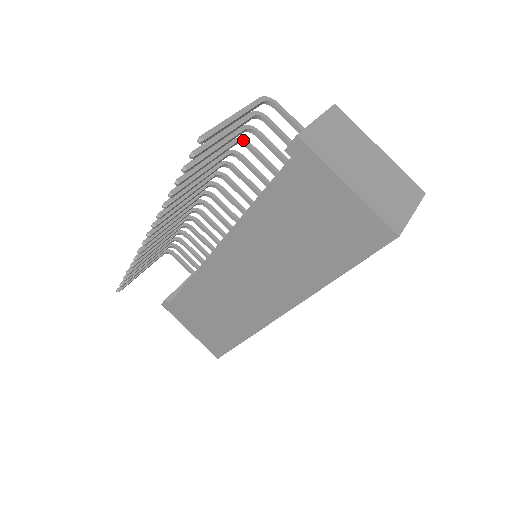
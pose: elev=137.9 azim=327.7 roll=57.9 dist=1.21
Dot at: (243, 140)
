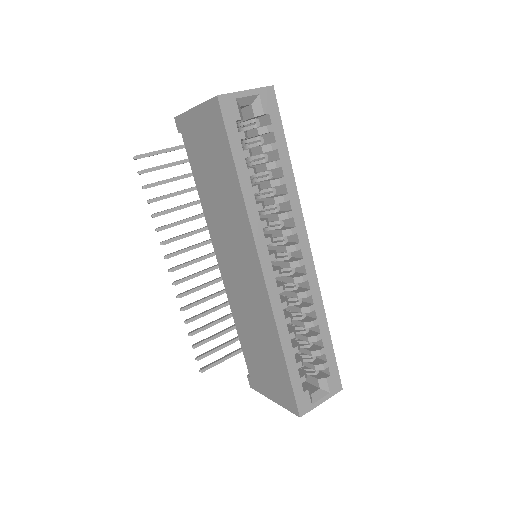
Dot at: occluded
